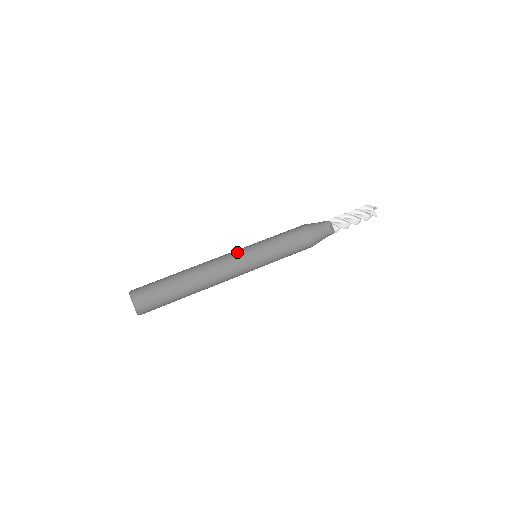
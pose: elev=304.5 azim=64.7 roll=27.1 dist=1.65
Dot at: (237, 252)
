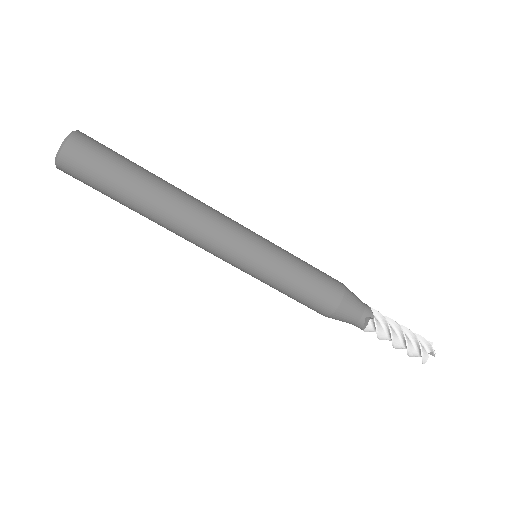
Dot at: (241, 228)
